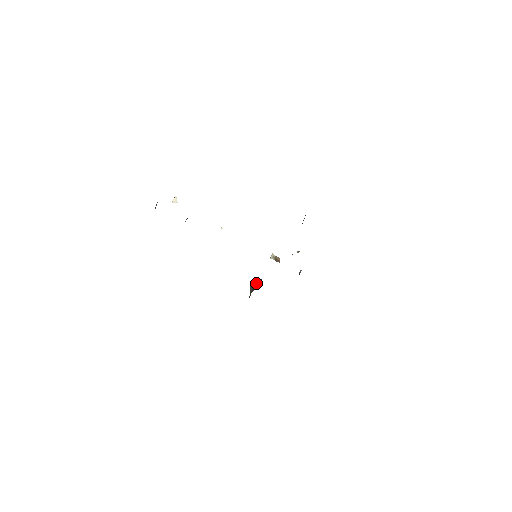
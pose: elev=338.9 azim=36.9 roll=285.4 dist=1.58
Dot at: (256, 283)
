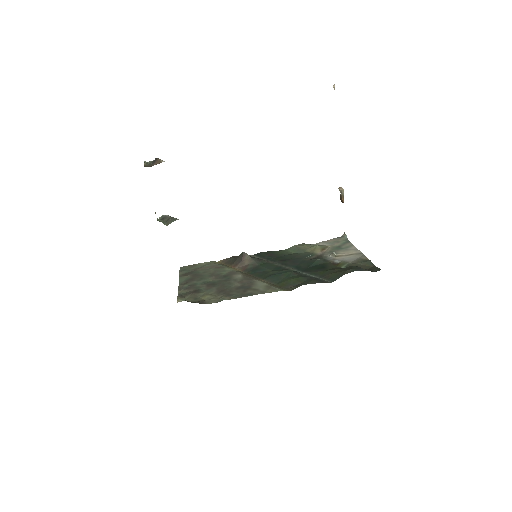
Dot at: (247, 260)
